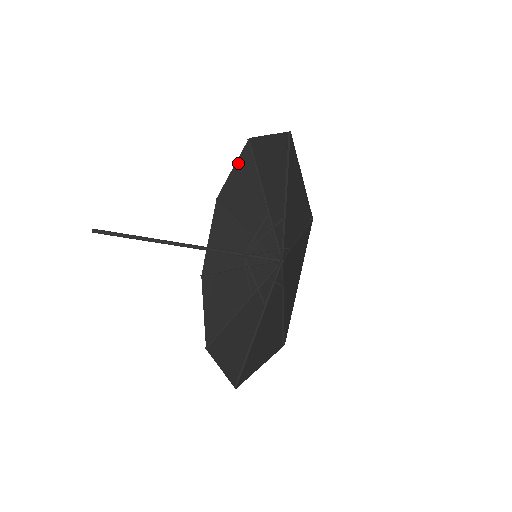
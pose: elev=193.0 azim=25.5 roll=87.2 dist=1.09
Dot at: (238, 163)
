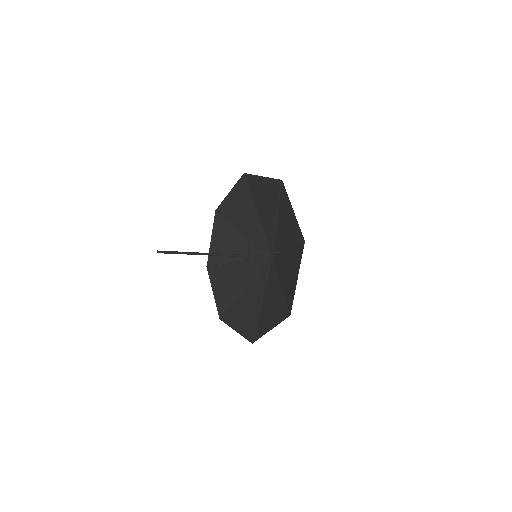
Dot at: (235, 189)
